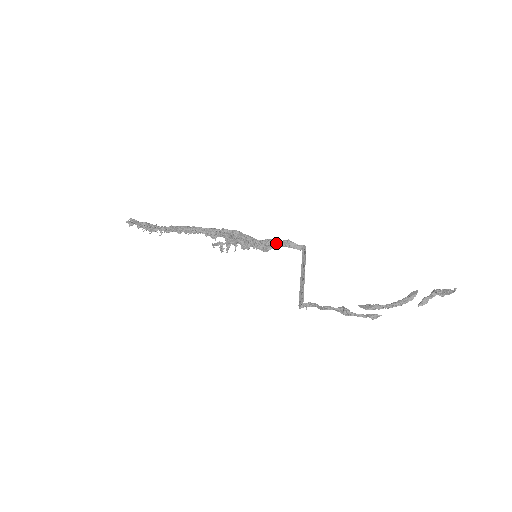
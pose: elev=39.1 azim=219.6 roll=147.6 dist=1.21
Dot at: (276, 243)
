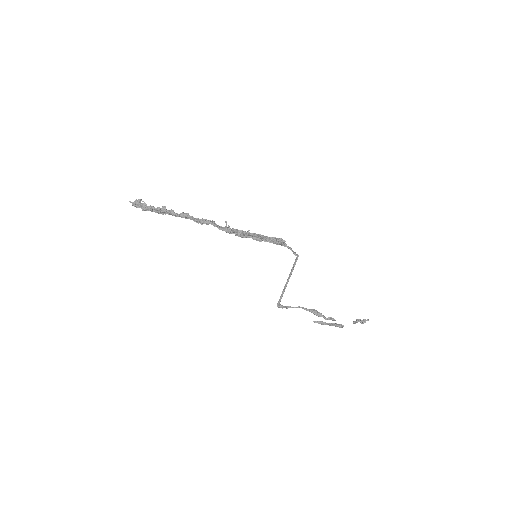
Dot at: (284, 243)
